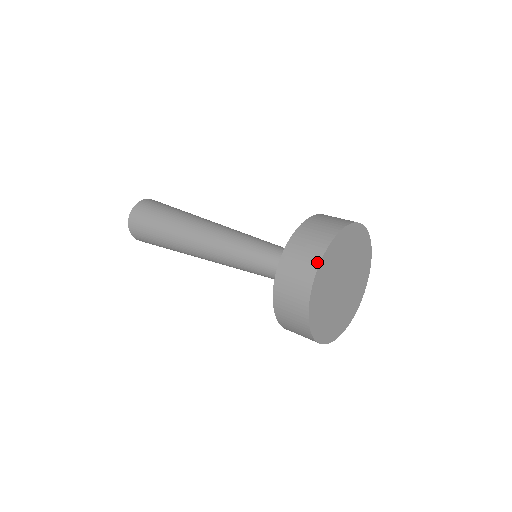
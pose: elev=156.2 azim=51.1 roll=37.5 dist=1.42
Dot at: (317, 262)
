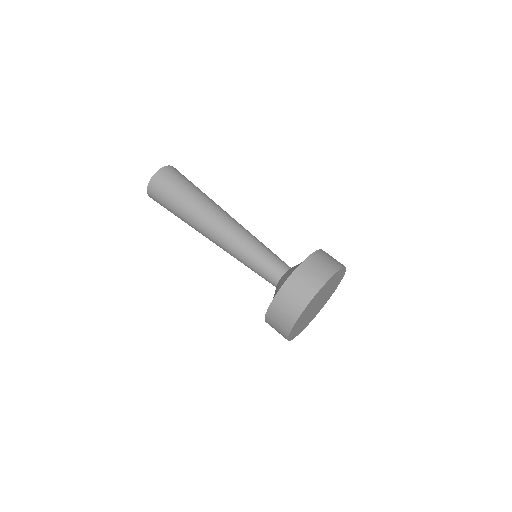
Dot at: (287, 333)
